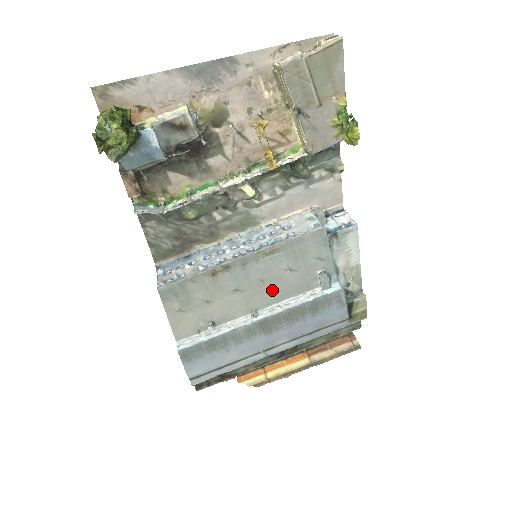
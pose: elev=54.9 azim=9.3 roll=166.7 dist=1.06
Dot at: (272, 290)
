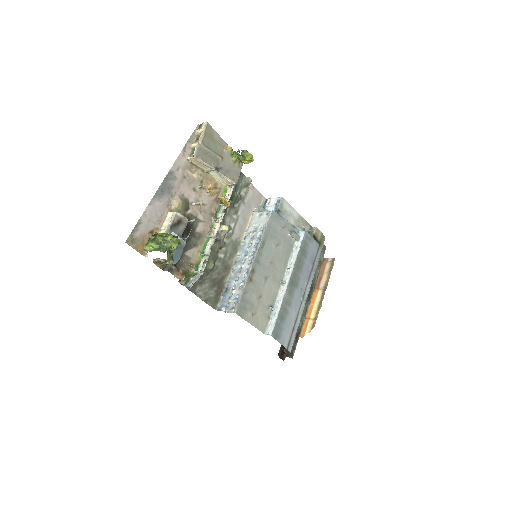
Dot at: (279, 263)
